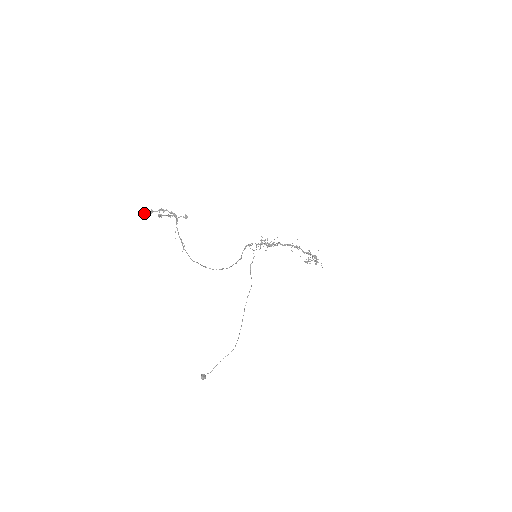
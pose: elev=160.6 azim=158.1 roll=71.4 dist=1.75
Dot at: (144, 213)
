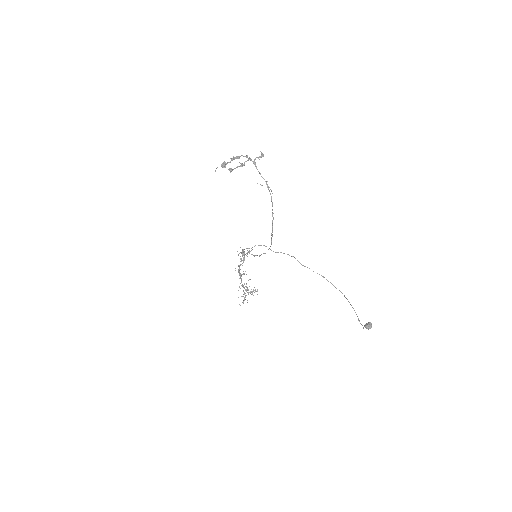
Dot at: (215, 170)
